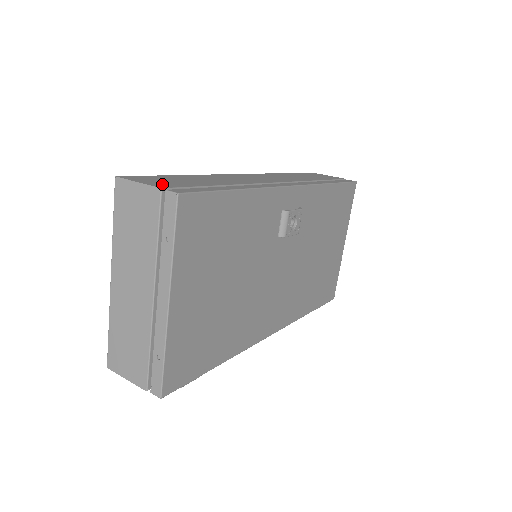
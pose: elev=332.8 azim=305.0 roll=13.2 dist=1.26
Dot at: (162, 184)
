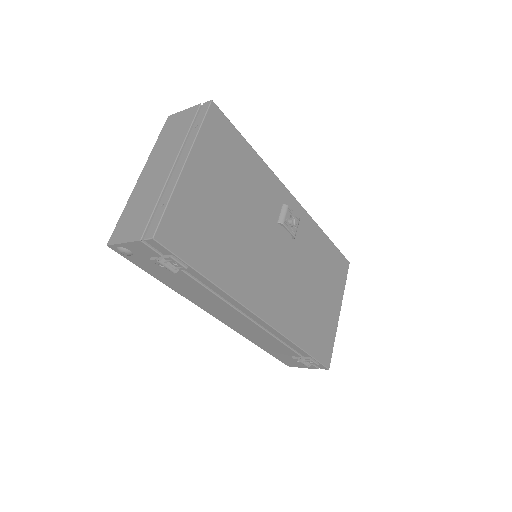
Dot at: occluded
